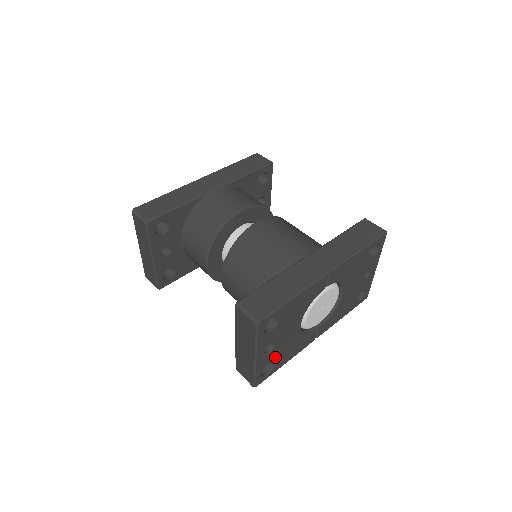
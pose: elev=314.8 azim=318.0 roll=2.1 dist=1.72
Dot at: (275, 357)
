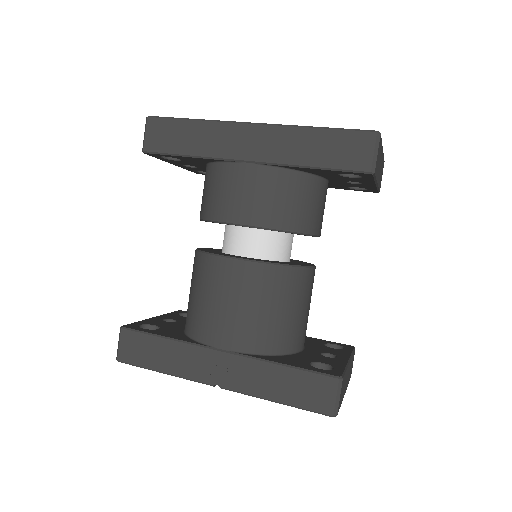
Dot at: occluded
